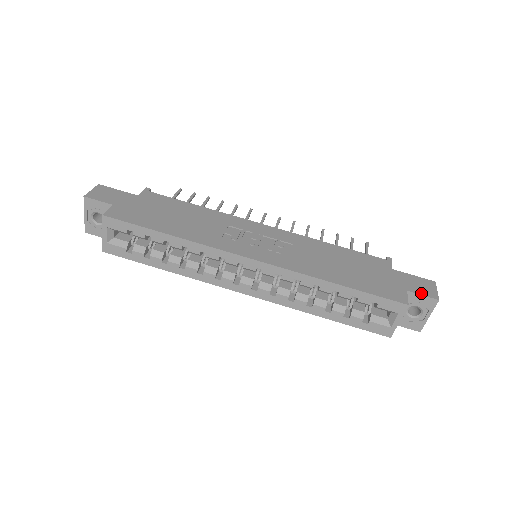
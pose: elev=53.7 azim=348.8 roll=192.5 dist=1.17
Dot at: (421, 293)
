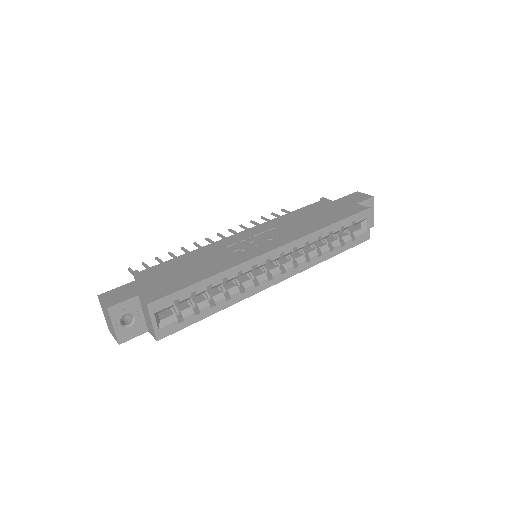
Dot at: (363, 200)
